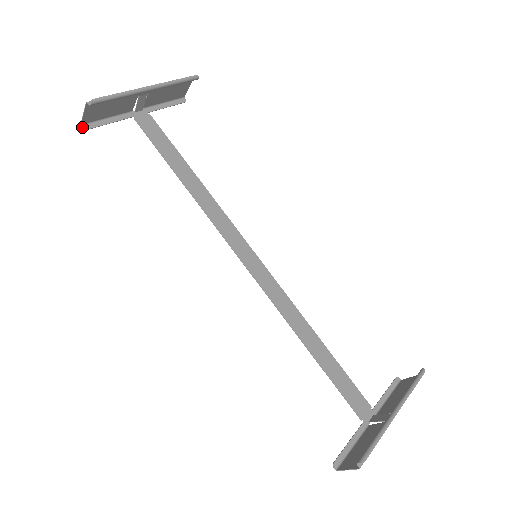
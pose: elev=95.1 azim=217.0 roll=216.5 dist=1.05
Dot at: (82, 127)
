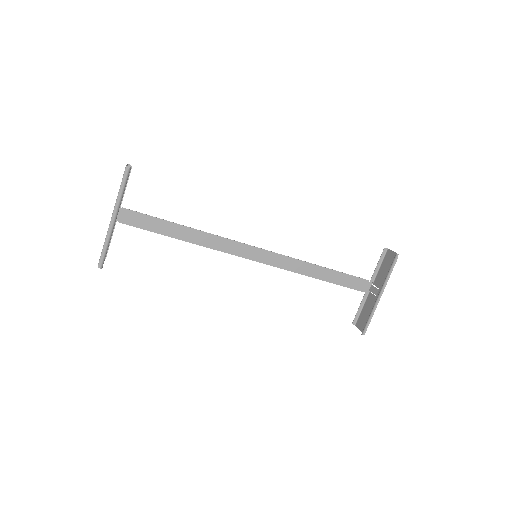
Dot at: occluded
